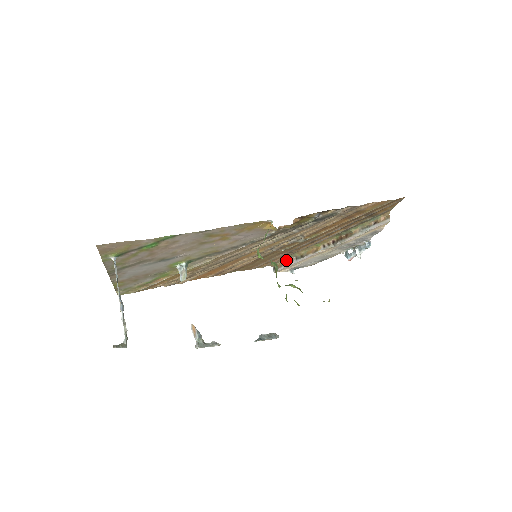
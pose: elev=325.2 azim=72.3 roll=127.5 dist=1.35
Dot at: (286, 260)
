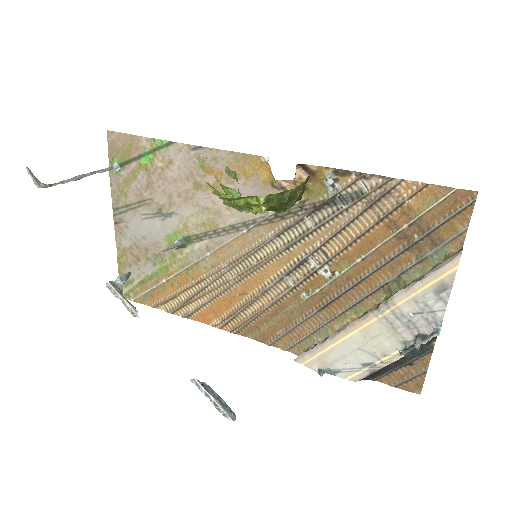
Dot at: (316, 344)
